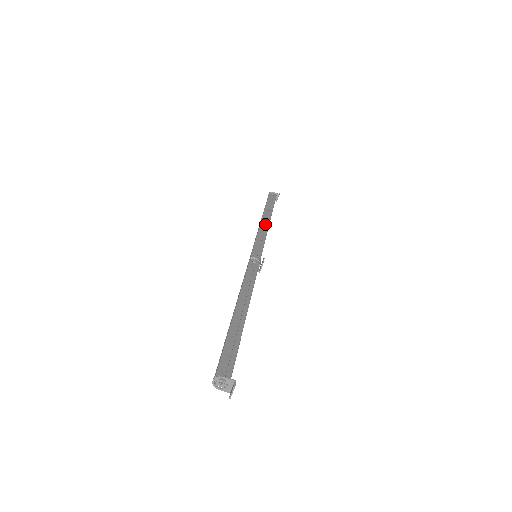
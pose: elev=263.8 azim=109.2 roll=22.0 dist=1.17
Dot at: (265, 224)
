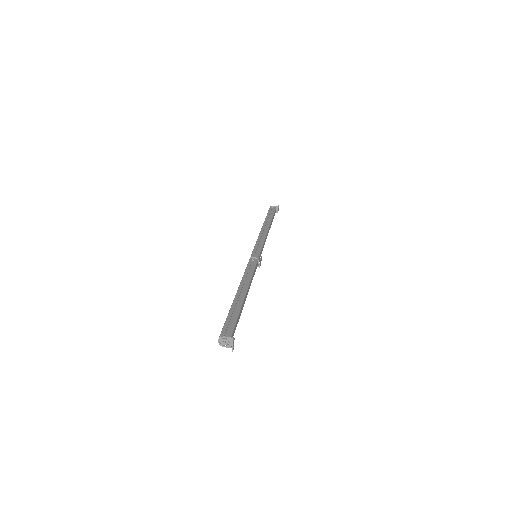
Dot at: (264, 231)
